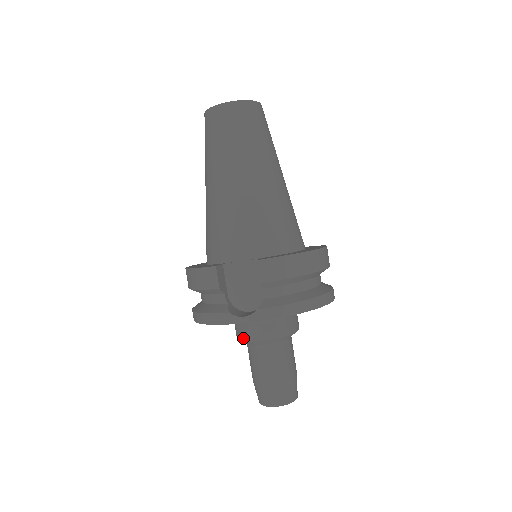
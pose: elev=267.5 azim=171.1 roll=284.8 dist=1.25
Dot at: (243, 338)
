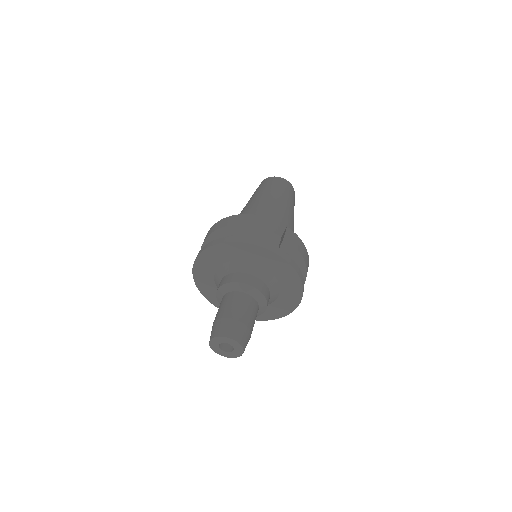
Dot at: (234, 280)
